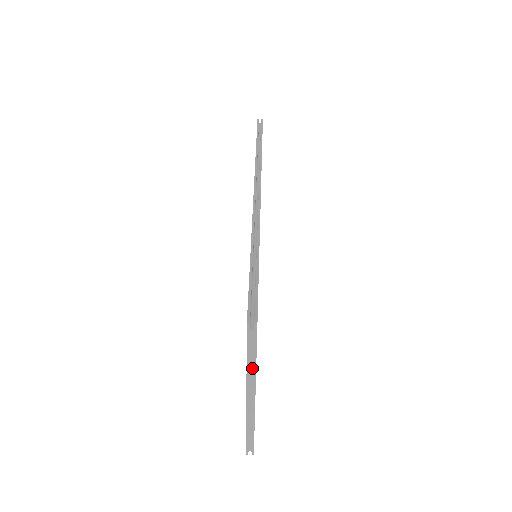
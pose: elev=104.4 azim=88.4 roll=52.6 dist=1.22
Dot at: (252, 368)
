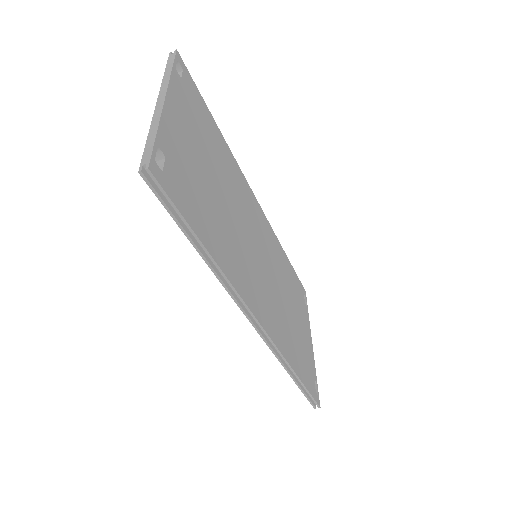
Dot at: occluded
